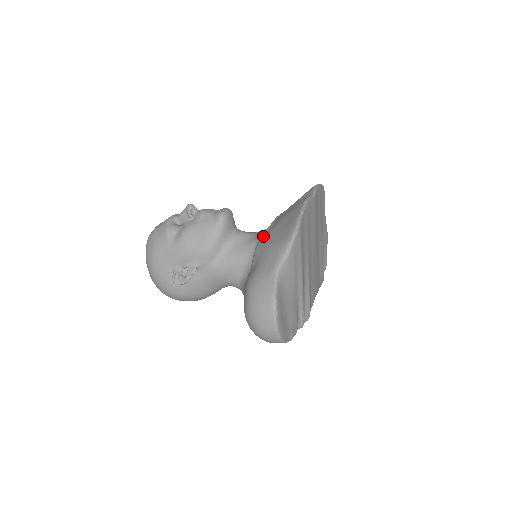
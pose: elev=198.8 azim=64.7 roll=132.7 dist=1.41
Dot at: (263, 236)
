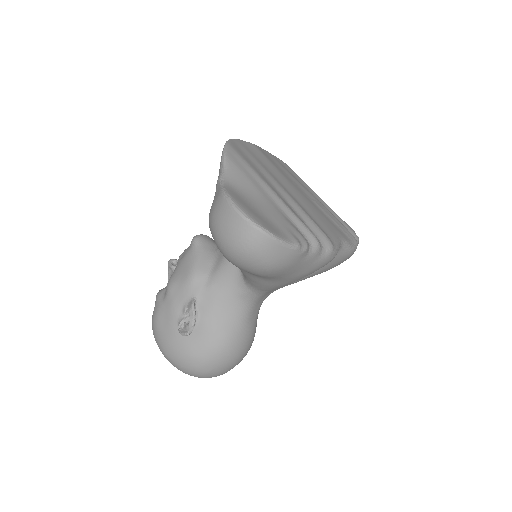
Dot at: occluded
